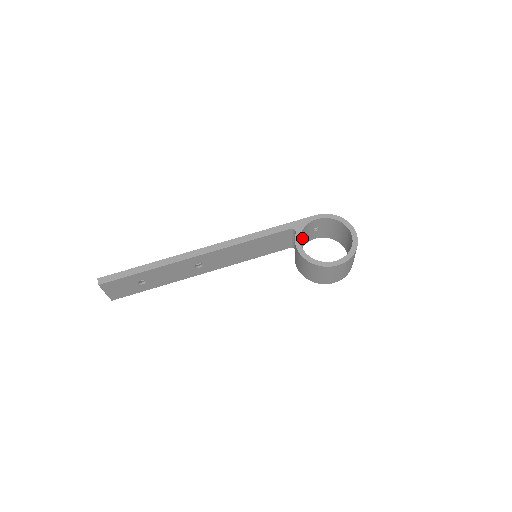
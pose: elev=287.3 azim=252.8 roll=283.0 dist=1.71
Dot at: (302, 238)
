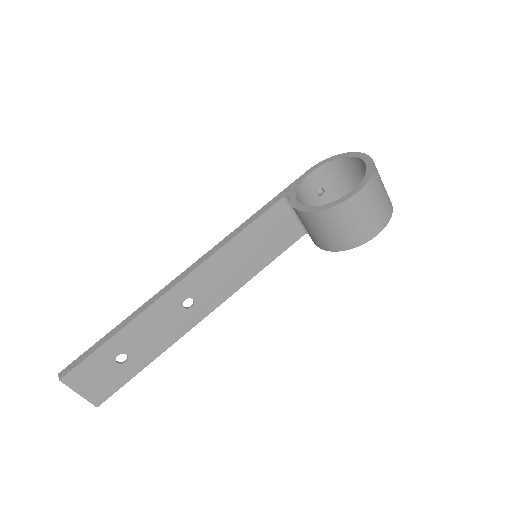
Dot at: occluded
